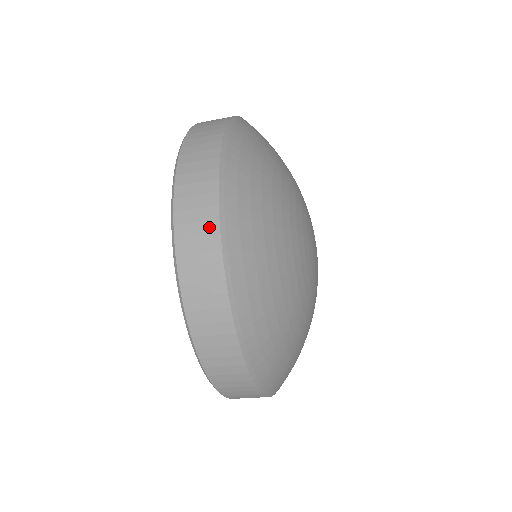
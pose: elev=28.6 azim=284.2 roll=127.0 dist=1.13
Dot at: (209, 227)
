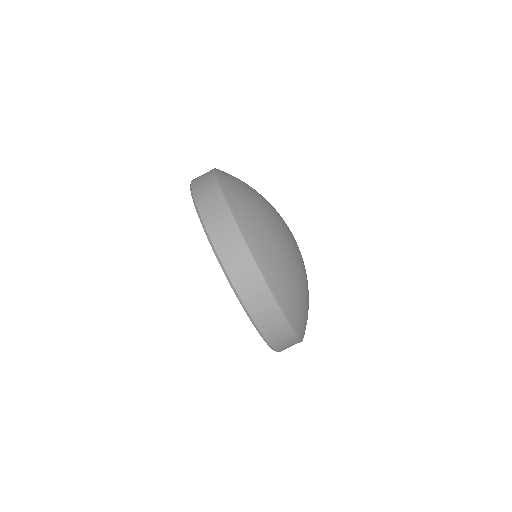
Dot at: (214, 190)
